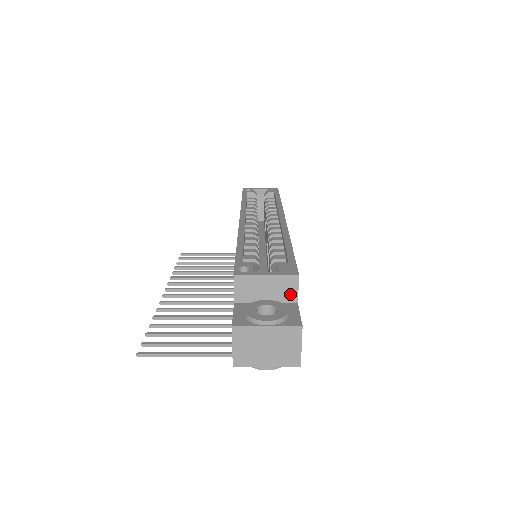
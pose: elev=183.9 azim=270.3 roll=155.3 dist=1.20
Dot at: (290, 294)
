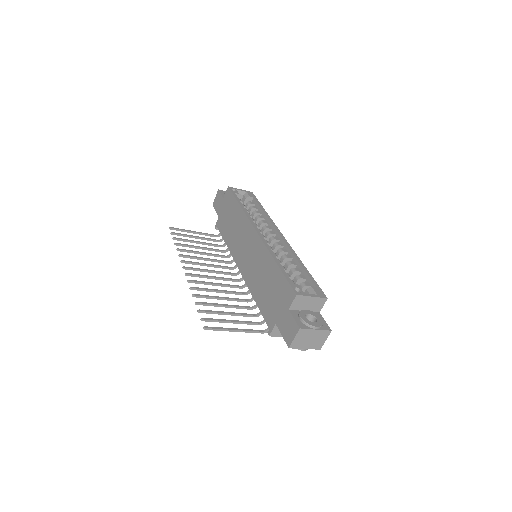
Dot at: (318, 307)
